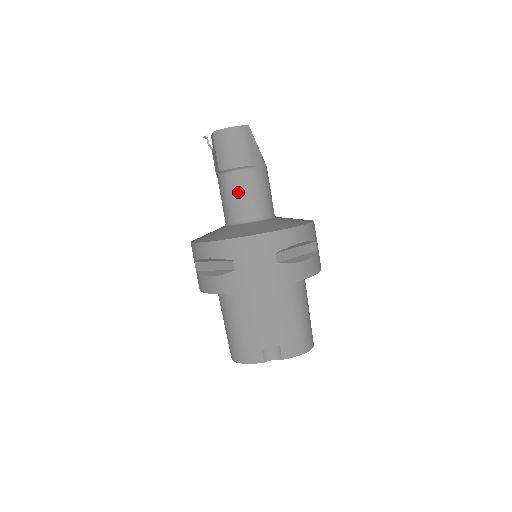
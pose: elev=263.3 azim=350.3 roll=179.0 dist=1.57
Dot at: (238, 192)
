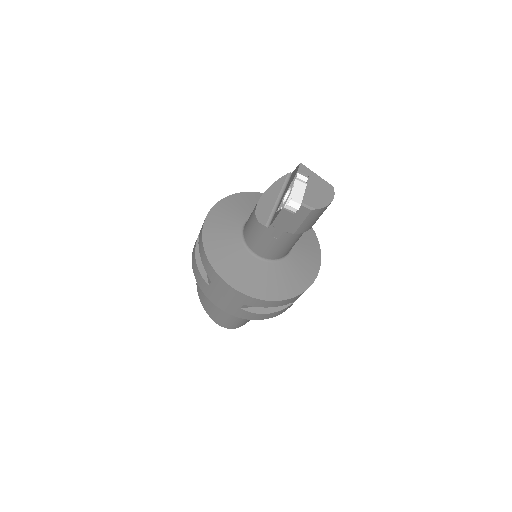
Dot at: occluded
